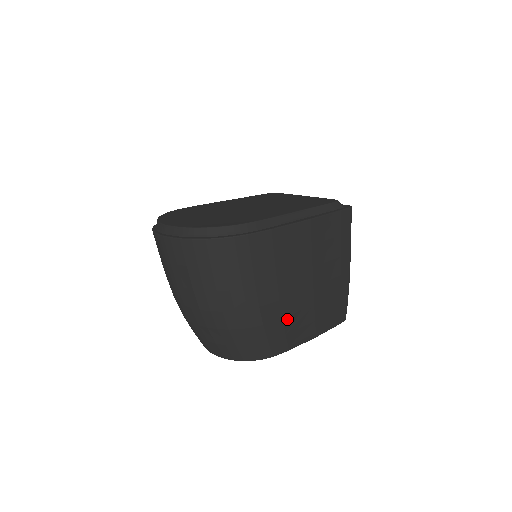
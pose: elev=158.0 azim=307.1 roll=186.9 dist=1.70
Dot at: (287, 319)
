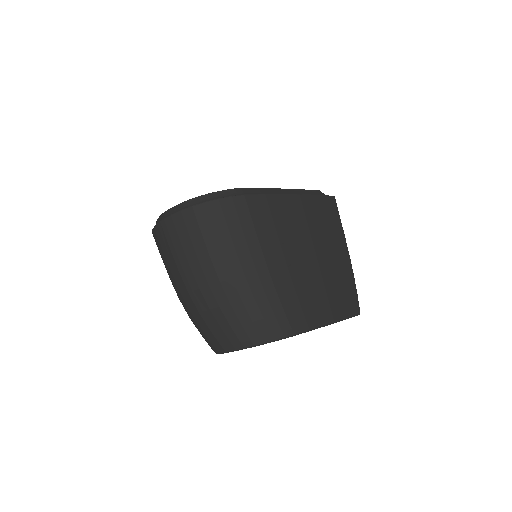
Dot at: (299, 291)
